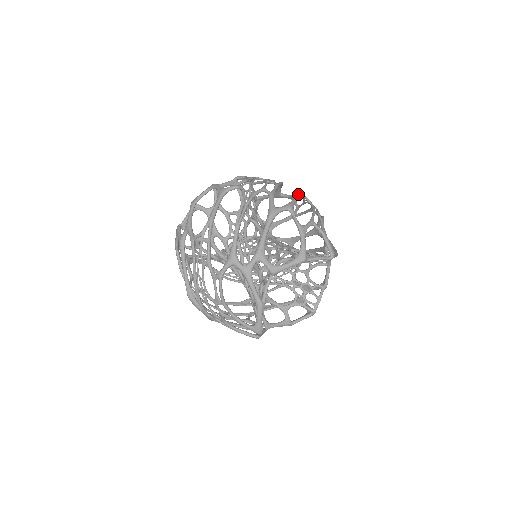
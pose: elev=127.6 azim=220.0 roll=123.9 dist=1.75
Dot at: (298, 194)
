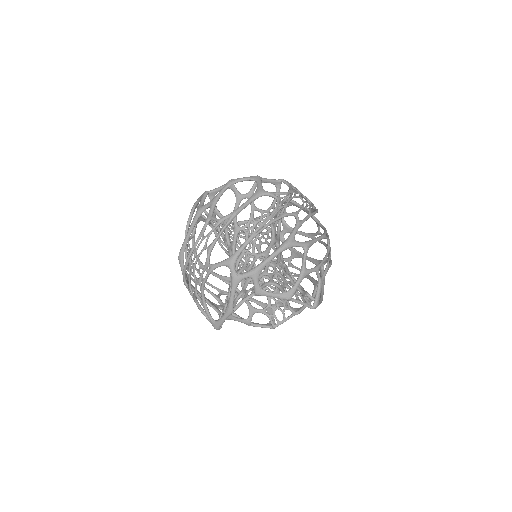
Dot at: (324, 228)
